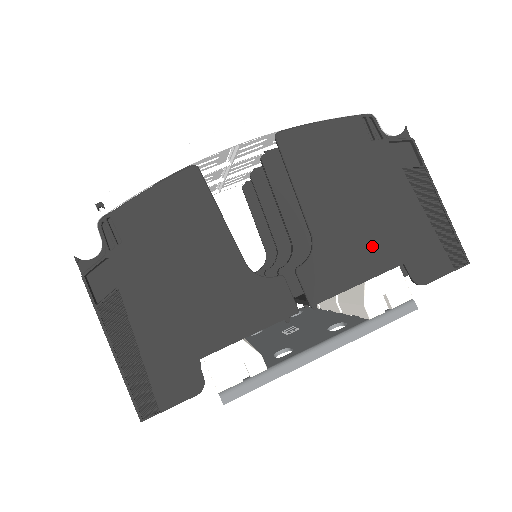
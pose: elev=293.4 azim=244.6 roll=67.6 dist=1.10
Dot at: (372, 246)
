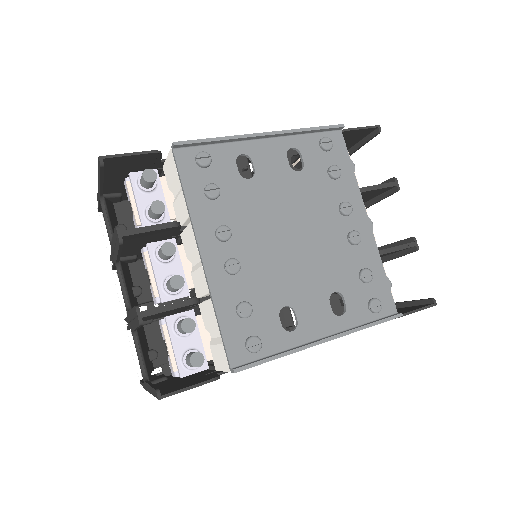
Dot at: occluded
